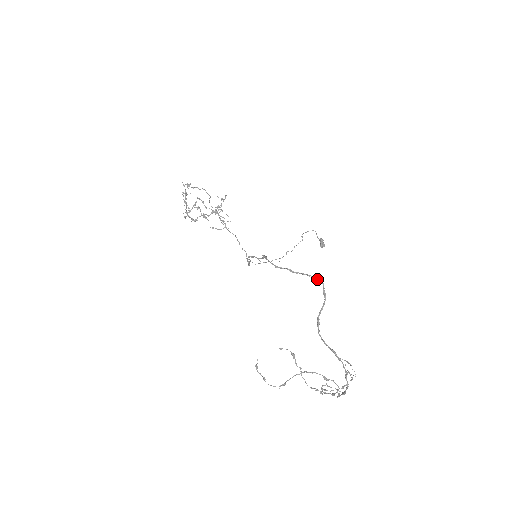
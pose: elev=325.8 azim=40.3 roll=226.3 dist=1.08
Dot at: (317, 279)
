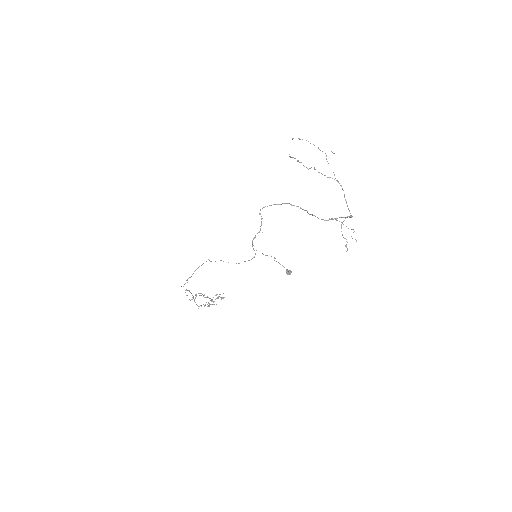
Dot at: occluded
